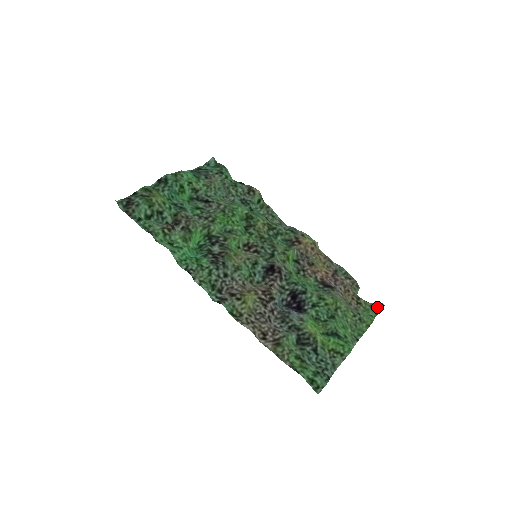
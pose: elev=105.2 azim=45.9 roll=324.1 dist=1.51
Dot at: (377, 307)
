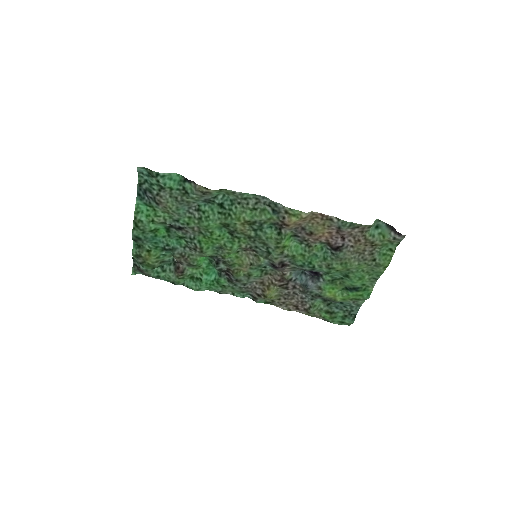
Dot at: (396, 241)
